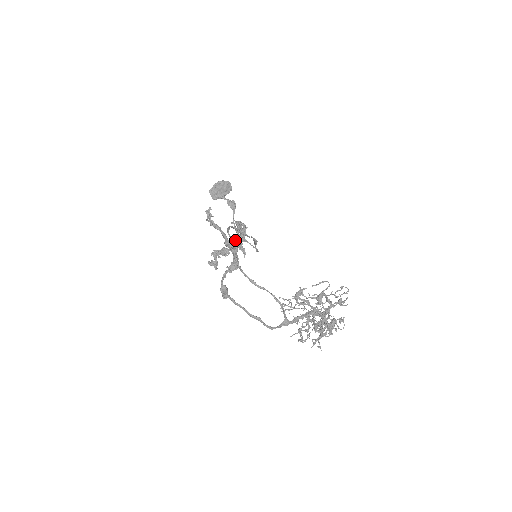
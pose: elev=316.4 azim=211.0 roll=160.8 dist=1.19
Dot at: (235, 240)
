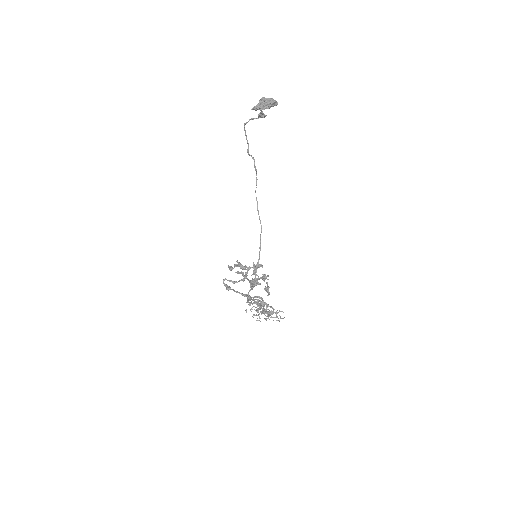
Dot at: occluded
